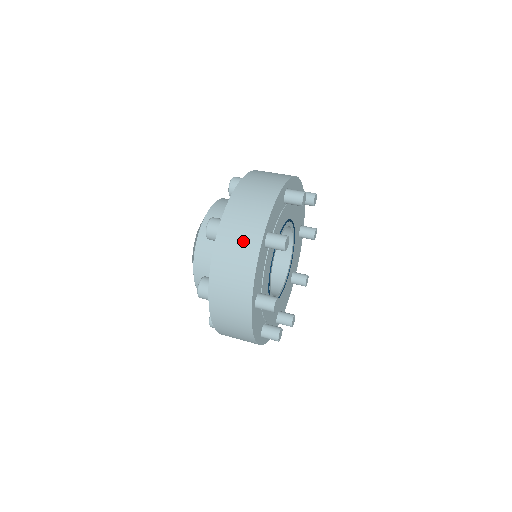
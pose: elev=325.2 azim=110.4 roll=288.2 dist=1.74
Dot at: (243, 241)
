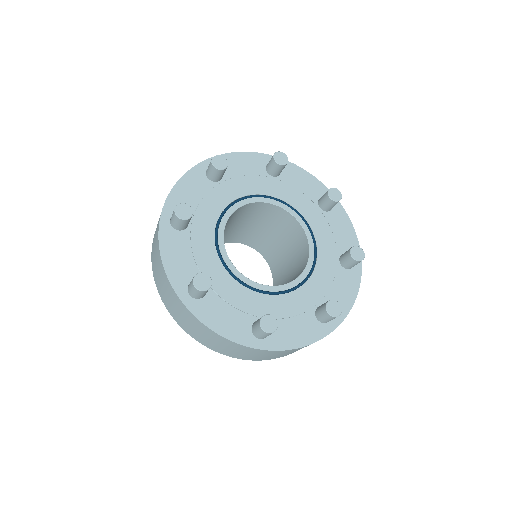
Dot at: occluded
